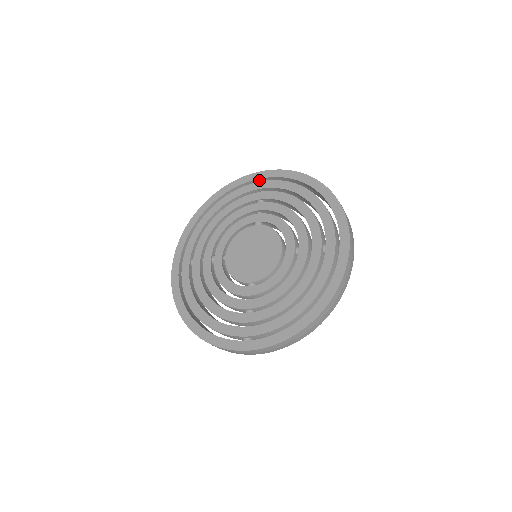
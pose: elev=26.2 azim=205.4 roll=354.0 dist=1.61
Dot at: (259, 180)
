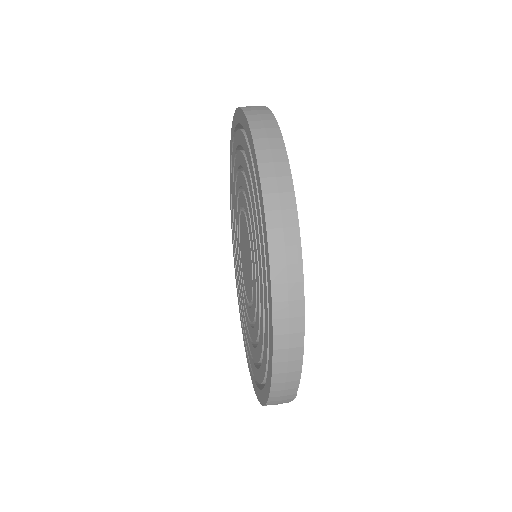
Dot at: occluded
